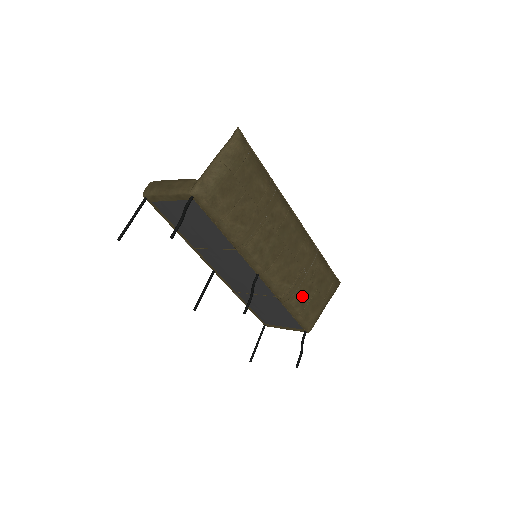
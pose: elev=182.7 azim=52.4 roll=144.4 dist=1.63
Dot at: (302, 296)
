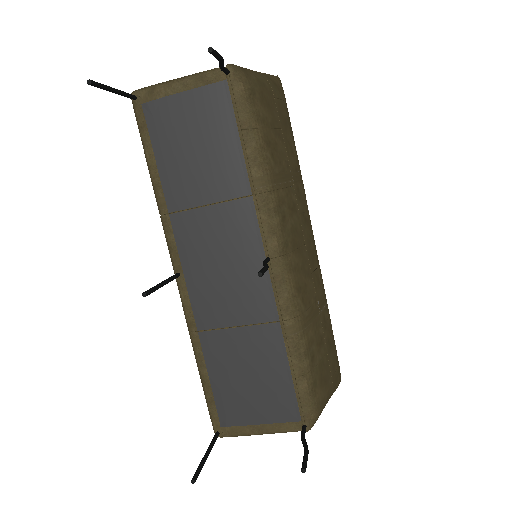
Dot at: (313, 343)
